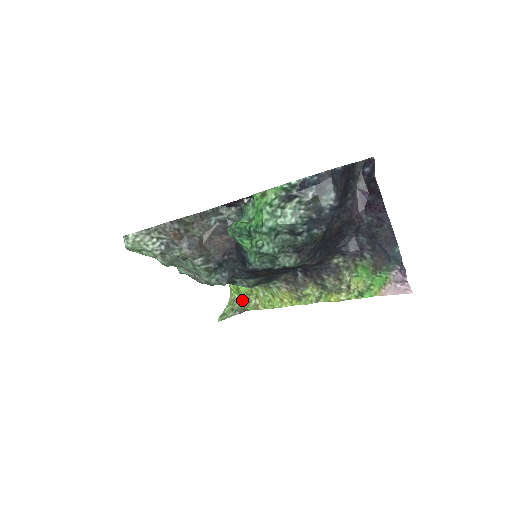
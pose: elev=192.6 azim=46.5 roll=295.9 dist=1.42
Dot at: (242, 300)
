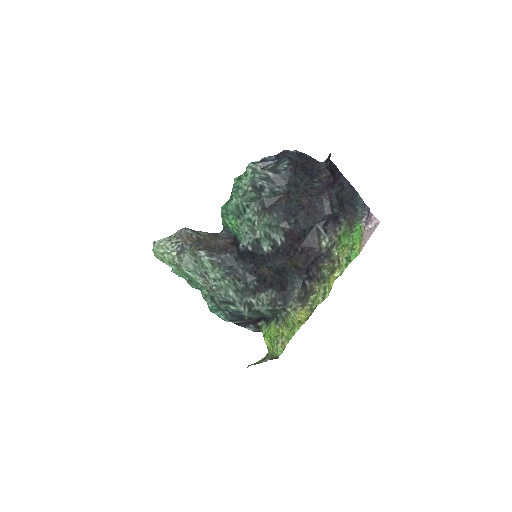
Dot at: (273, 347)
